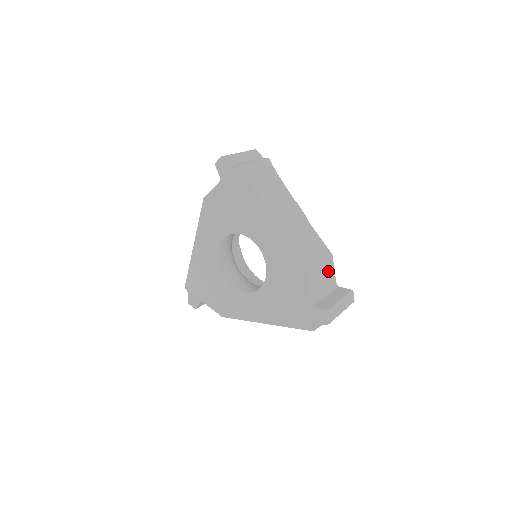
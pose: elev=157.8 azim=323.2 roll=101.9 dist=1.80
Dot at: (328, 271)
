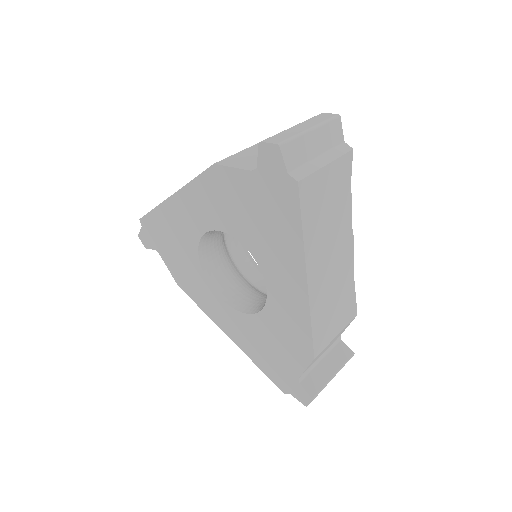
Dot at: (340, 333)
